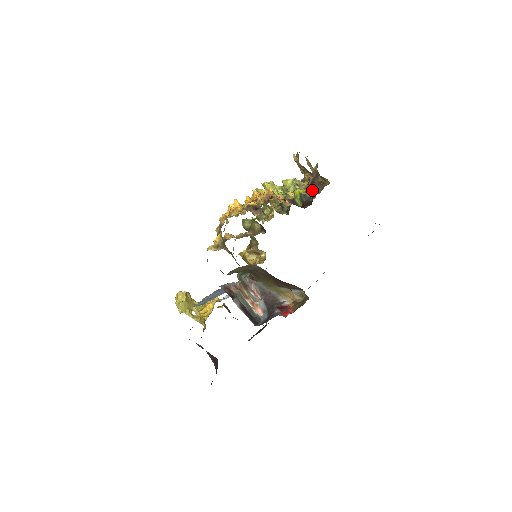
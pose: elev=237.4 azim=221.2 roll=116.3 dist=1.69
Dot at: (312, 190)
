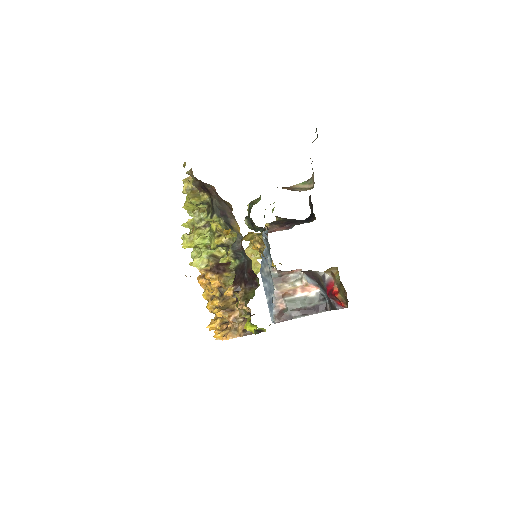
Dot at: occluded
